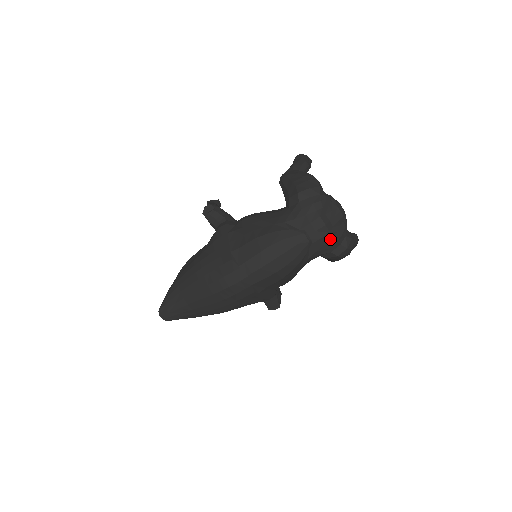
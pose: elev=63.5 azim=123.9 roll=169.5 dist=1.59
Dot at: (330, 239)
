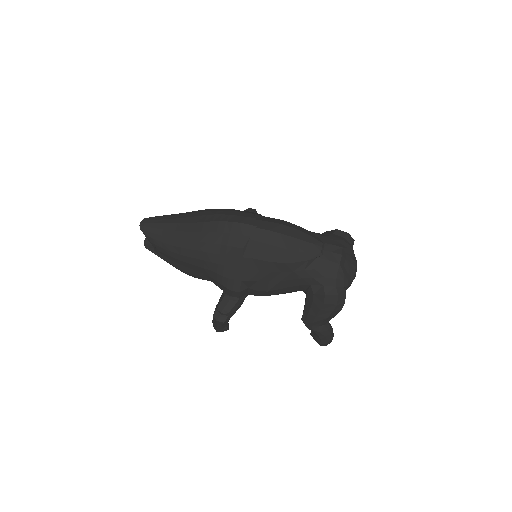
Dot at: (334, 270)
